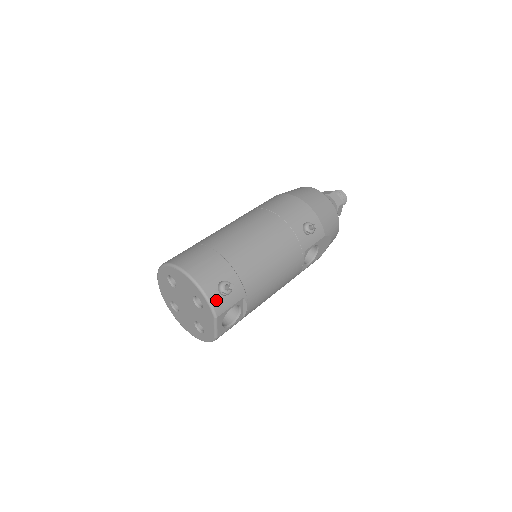
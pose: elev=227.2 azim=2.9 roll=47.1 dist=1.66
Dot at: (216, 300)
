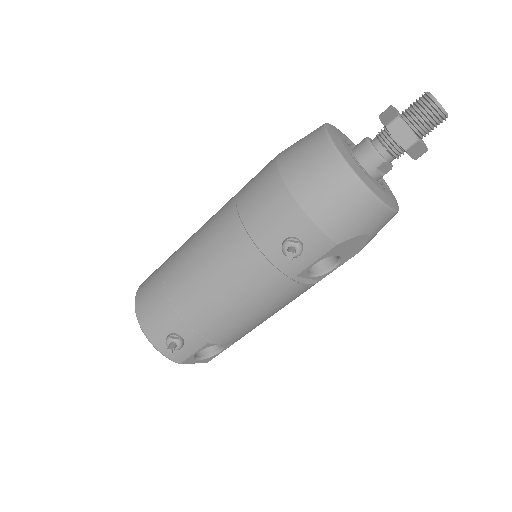
Dot at: occluded
